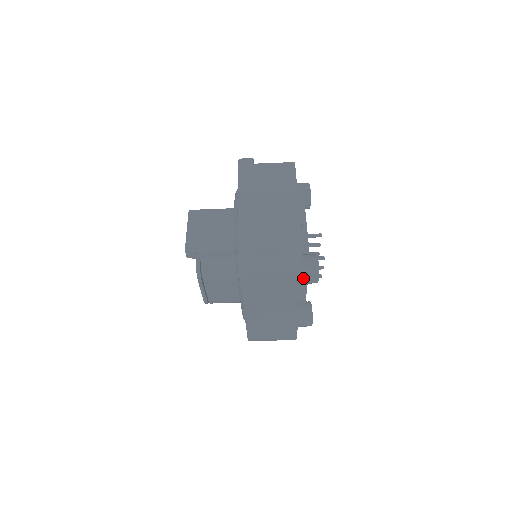
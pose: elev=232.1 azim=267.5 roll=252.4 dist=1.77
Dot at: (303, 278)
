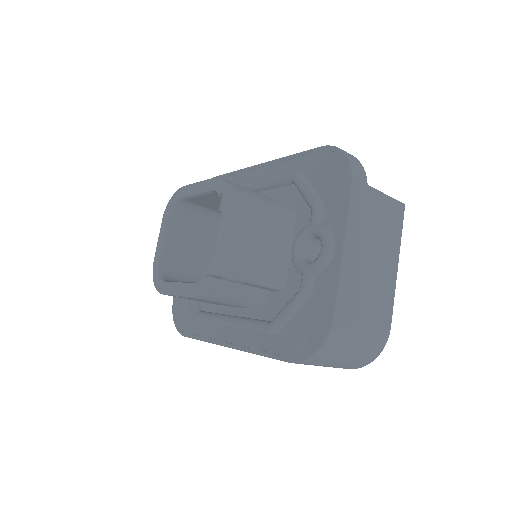
Dot at: occluded
